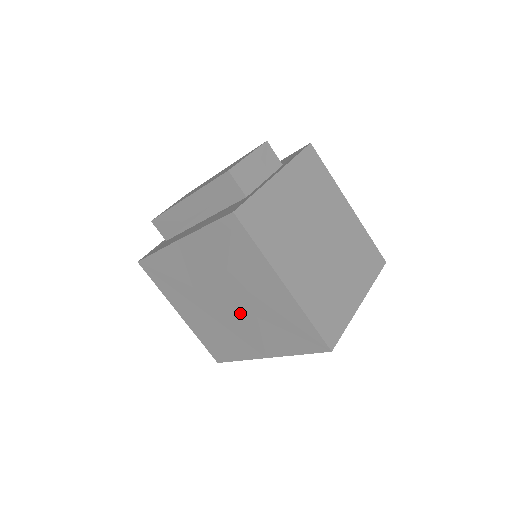
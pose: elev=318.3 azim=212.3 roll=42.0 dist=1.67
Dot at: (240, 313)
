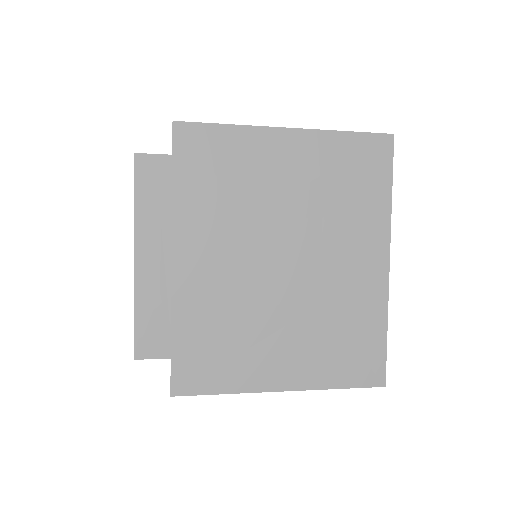
Dot at: (309, 246)
